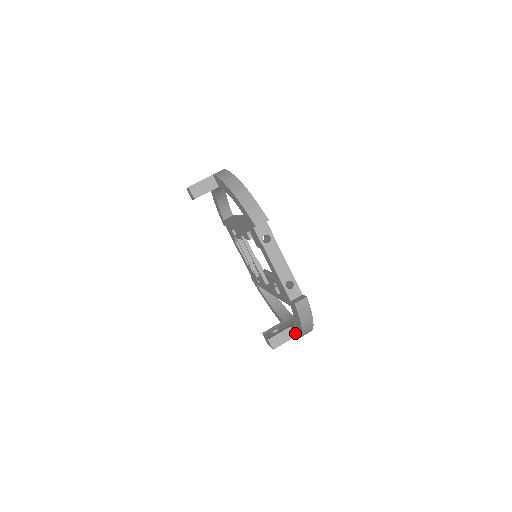
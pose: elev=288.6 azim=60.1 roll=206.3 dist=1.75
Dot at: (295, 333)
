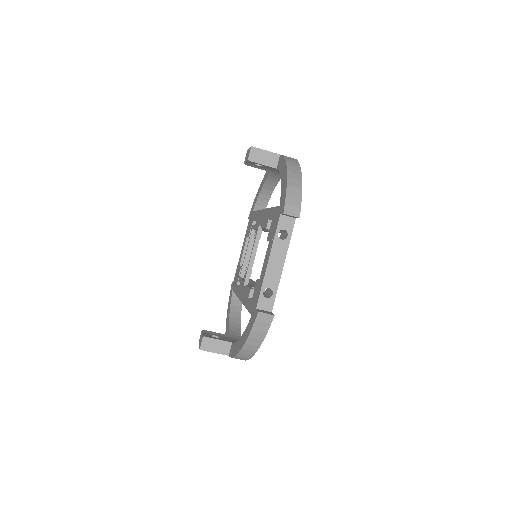
Dot at: (232, 351)
